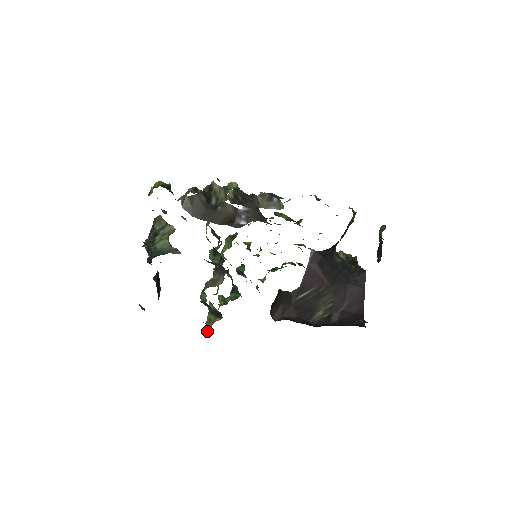
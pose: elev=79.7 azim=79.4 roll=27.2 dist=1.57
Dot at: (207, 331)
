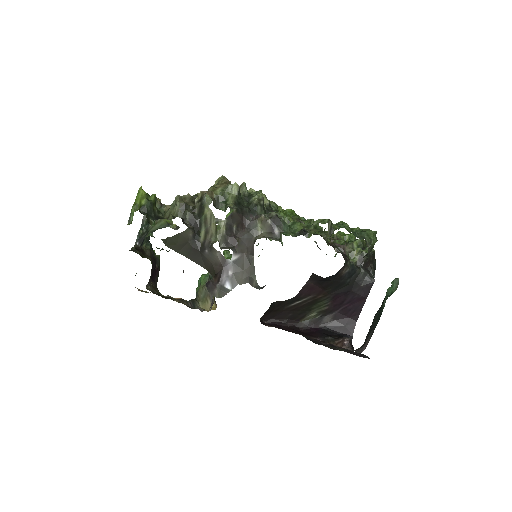
Dot at: occluded
